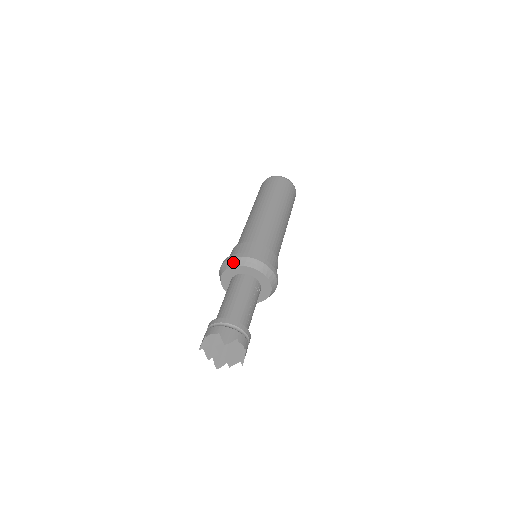
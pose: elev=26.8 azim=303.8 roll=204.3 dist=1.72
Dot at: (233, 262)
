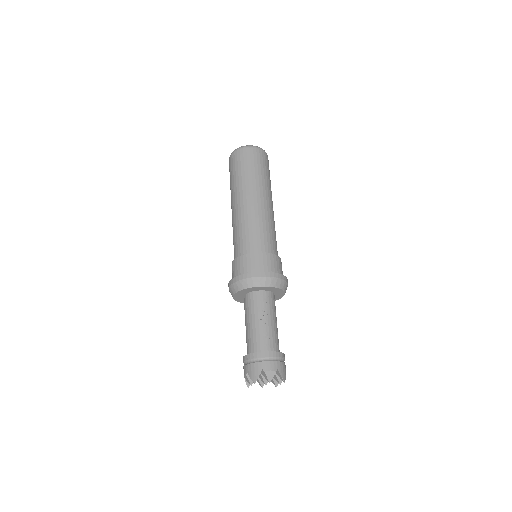
Dot at: (231, 291)
